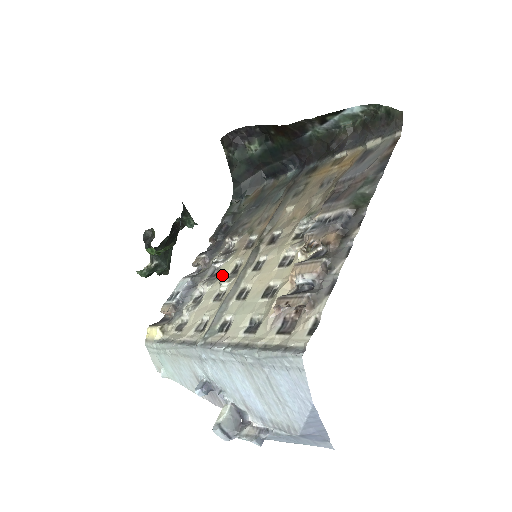
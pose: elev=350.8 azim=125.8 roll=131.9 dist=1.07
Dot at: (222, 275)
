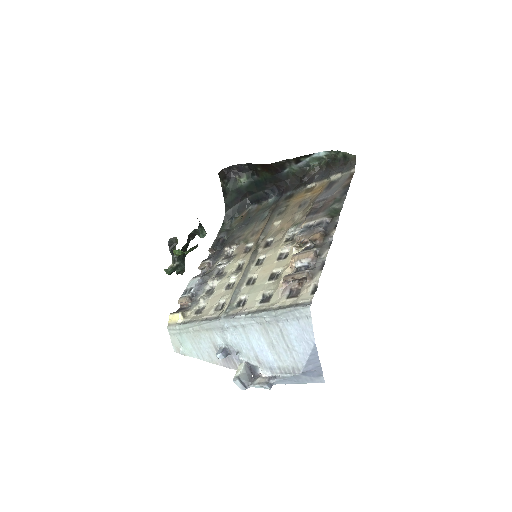
Dot at: (228, 272)
